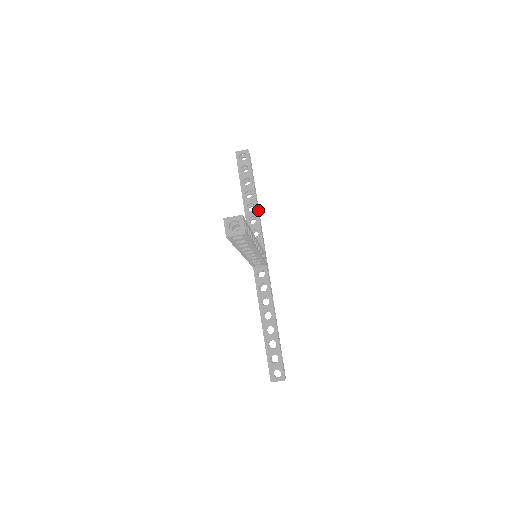
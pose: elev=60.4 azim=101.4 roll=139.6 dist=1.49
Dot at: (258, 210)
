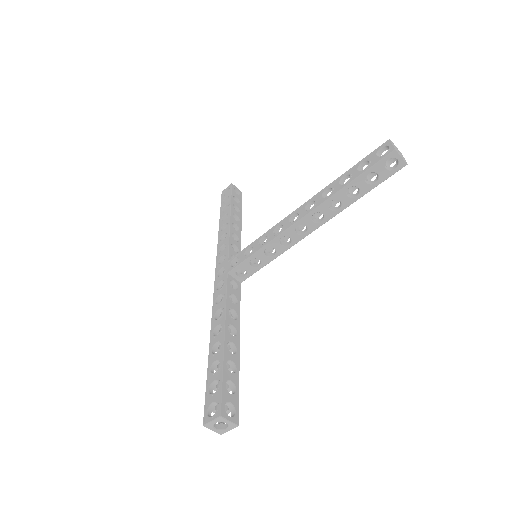
Dot at: occluded
